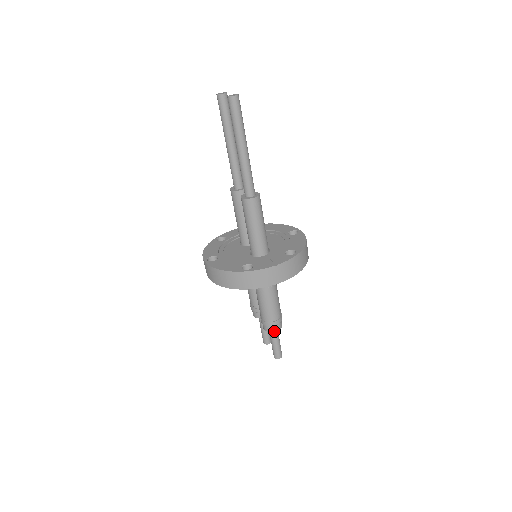
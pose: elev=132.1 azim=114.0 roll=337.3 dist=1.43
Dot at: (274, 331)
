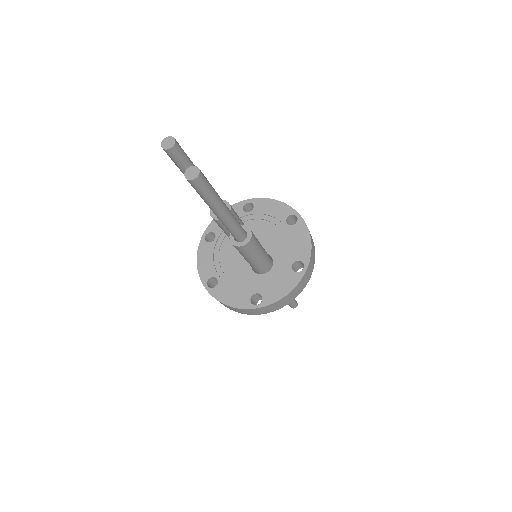
Dot at: occluded
